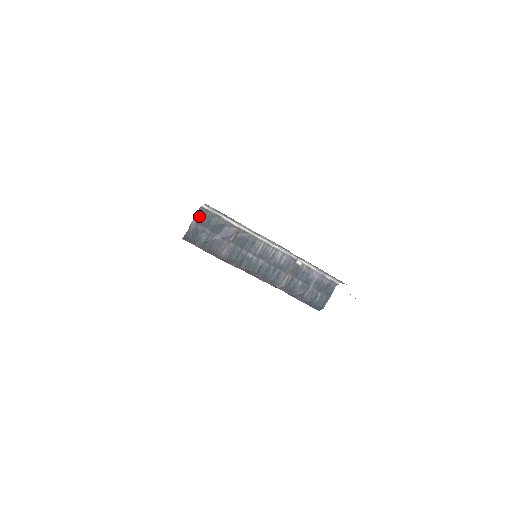
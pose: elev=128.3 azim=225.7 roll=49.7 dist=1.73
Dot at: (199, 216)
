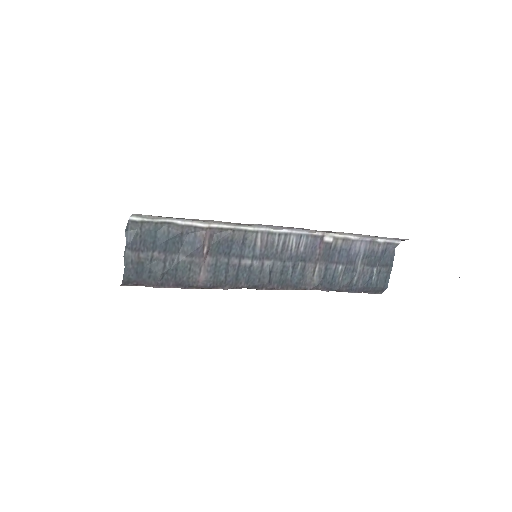
Dot at: (132, 238)
